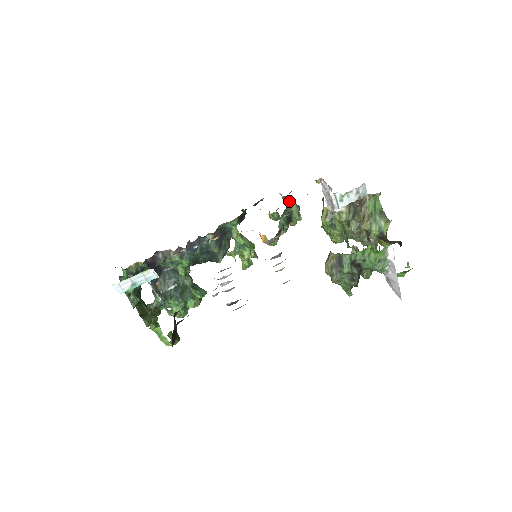
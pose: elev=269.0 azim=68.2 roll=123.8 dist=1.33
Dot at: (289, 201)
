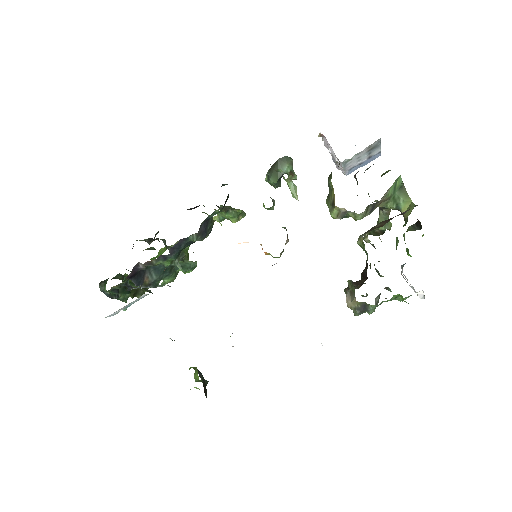
Dot at: (284, 179)
